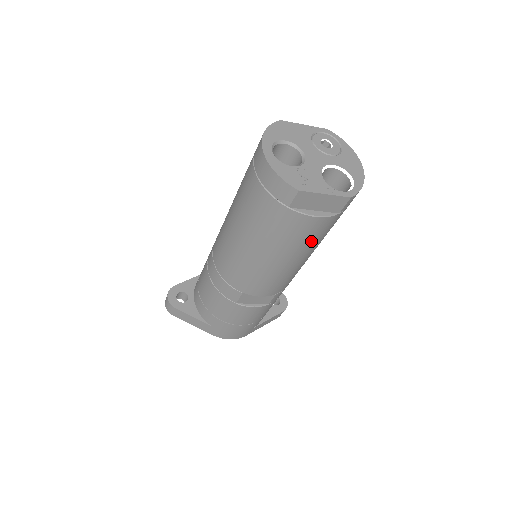
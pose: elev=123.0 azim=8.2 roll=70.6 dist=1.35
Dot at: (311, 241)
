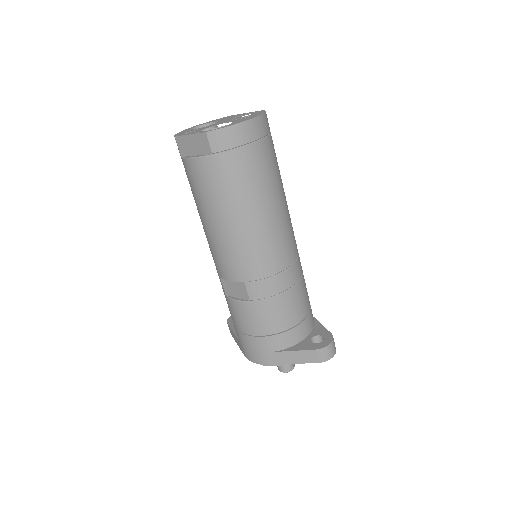
Dot at: (213, 193)
